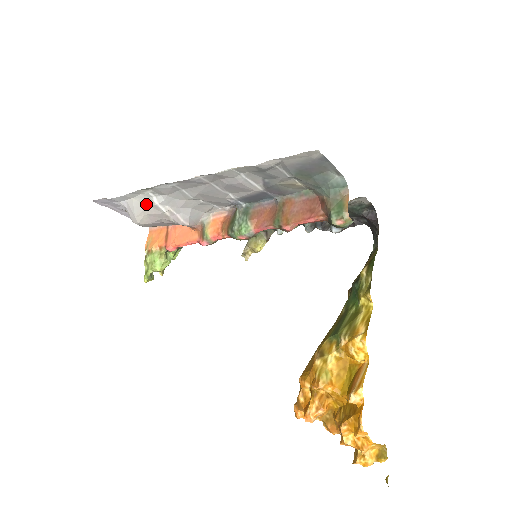
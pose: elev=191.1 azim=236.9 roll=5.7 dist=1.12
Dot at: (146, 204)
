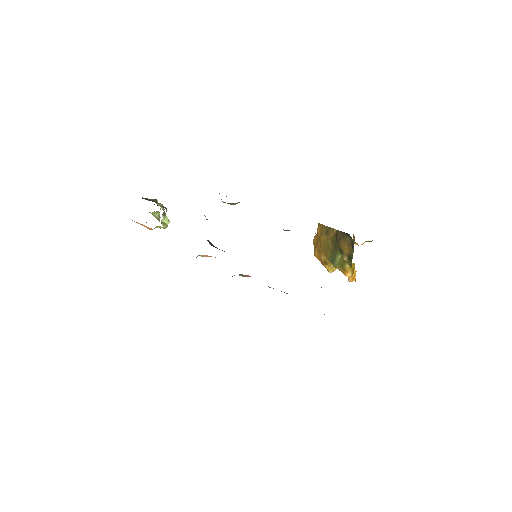
Dot at: occluded
